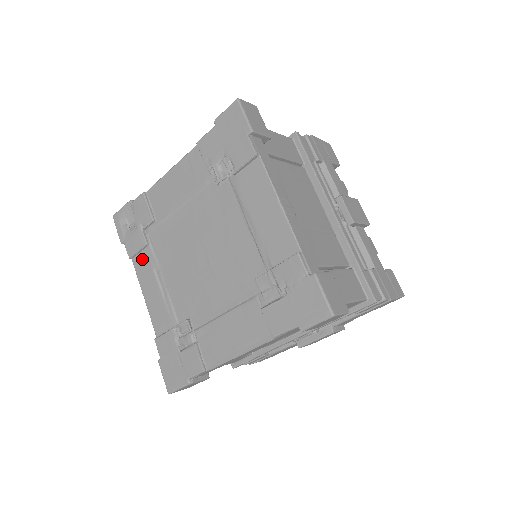
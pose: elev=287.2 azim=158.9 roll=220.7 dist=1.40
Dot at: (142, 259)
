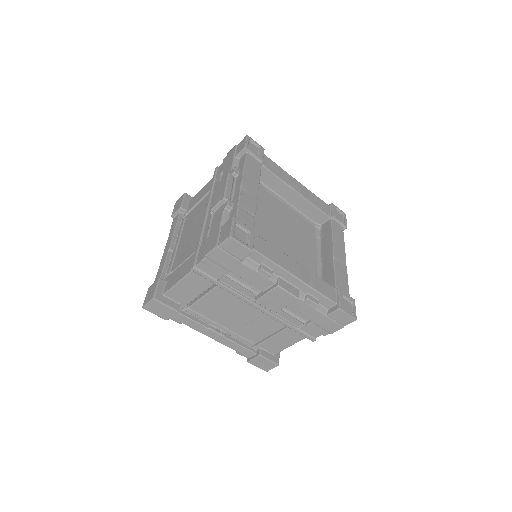
Dot at: occluded
